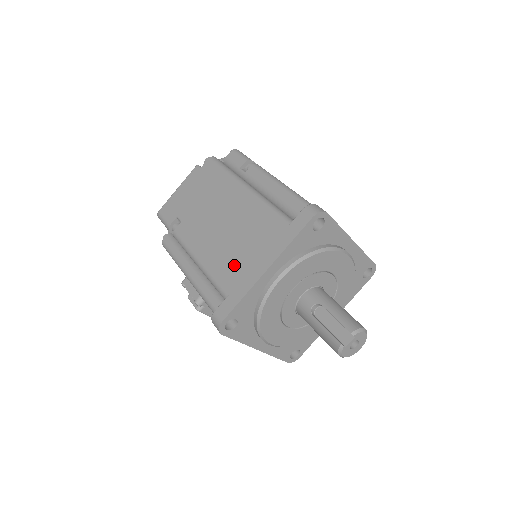
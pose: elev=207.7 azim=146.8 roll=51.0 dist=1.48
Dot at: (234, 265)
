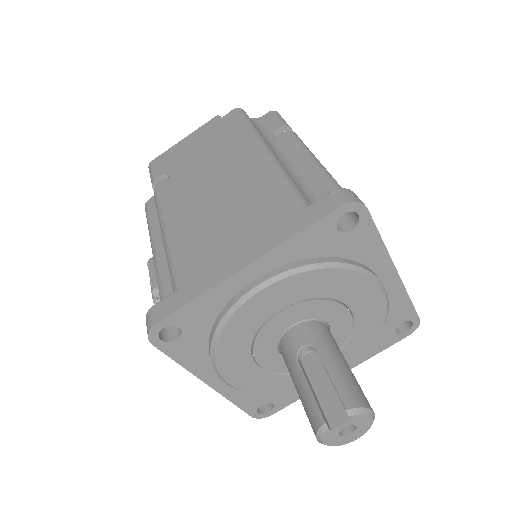
Dot at: (205, 248)
